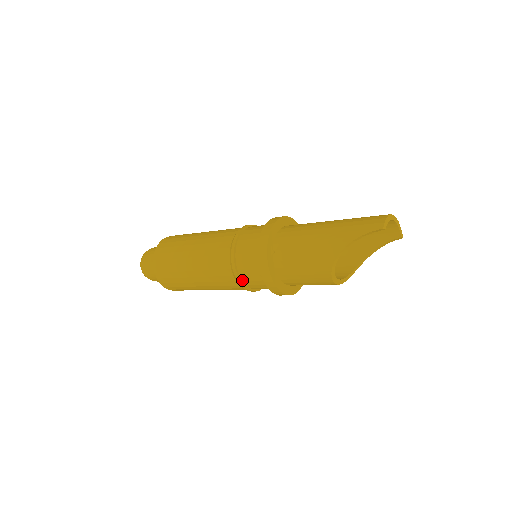
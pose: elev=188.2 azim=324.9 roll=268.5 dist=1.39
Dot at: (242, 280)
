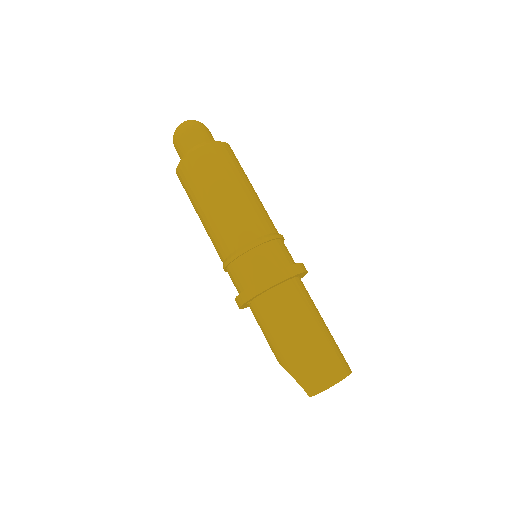
Dot at: occluded
